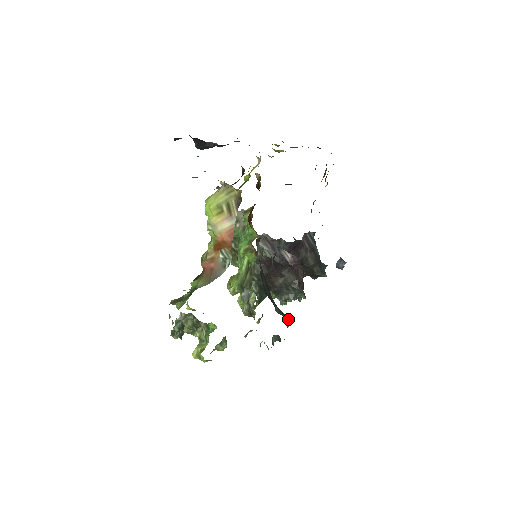
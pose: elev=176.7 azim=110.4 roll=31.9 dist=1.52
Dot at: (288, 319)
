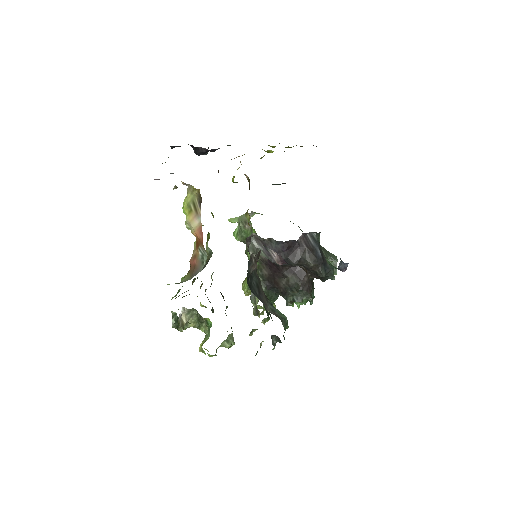
Dot at: (285, 320)
